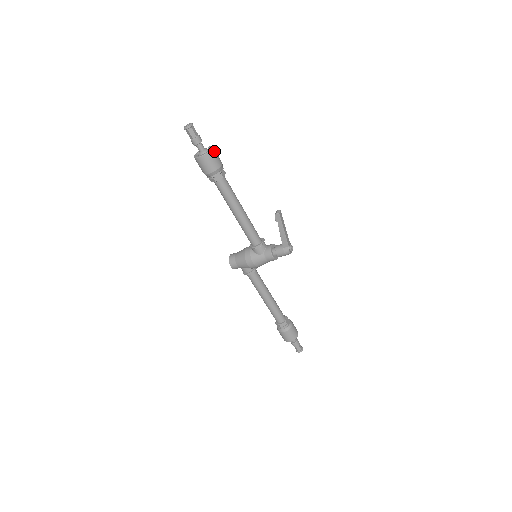
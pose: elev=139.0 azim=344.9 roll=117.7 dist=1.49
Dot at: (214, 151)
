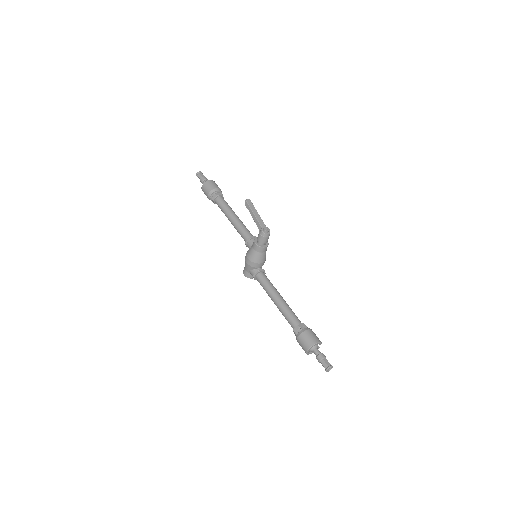
Dot at: (212, 181)
